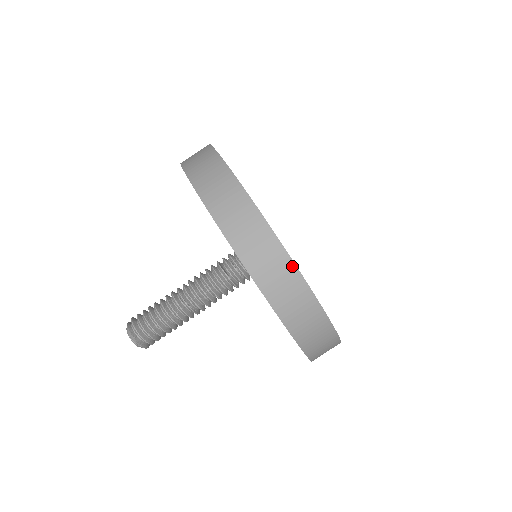
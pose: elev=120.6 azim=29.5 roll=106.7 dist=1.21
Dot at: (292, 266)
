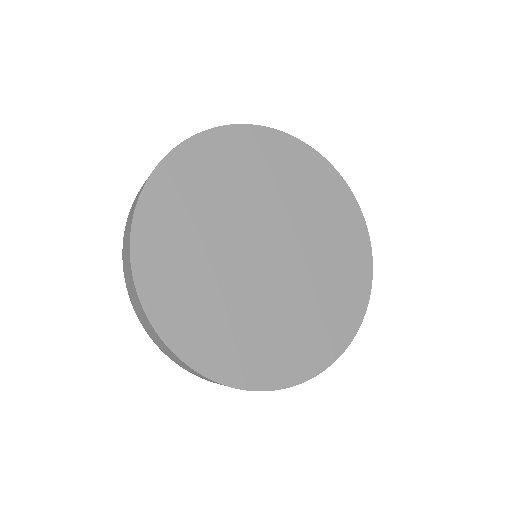
Dot at: (169, 349)
